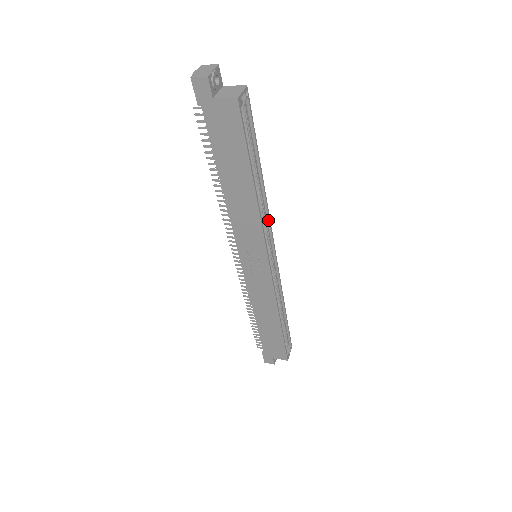
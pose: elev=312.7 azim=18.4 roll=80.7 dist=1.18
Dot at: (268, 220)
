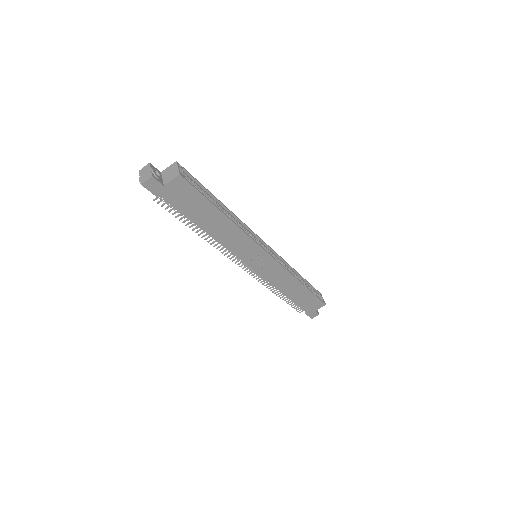
Dot at: (247, 228)
